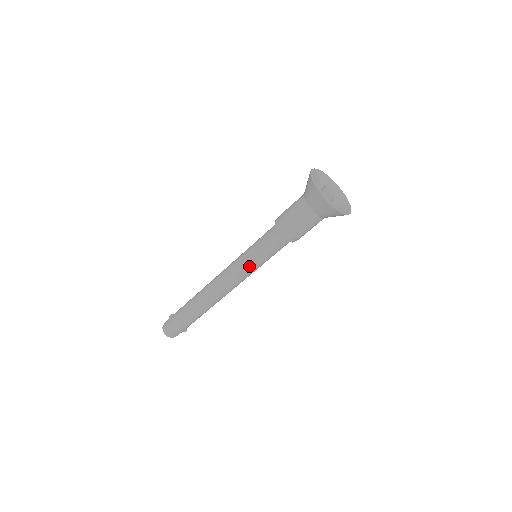
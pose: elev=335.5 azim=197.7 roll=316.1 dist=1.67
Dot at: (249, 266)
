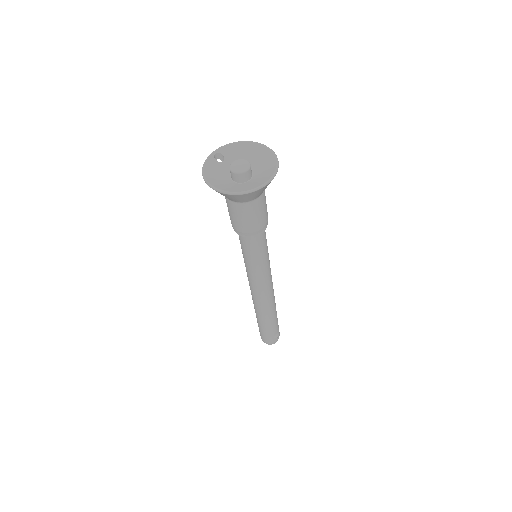
Dot at: (251, 270)
